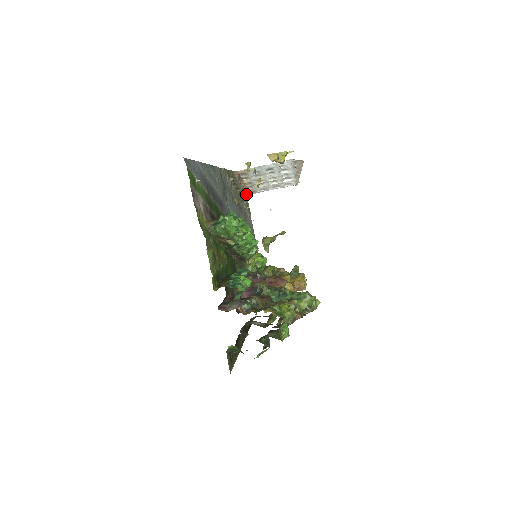
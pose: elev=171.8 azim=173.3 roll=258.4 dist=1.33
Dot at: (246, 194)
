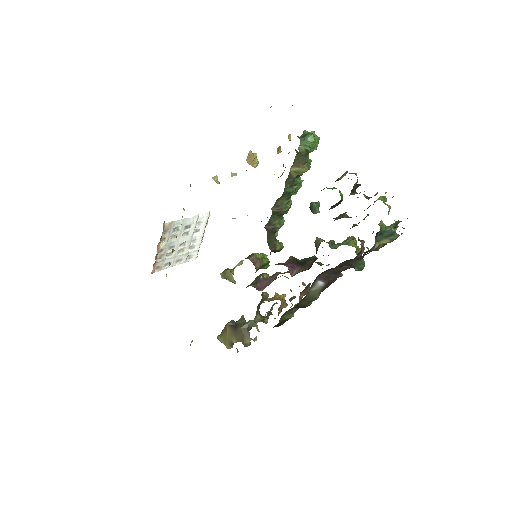
Dot at: occluded
